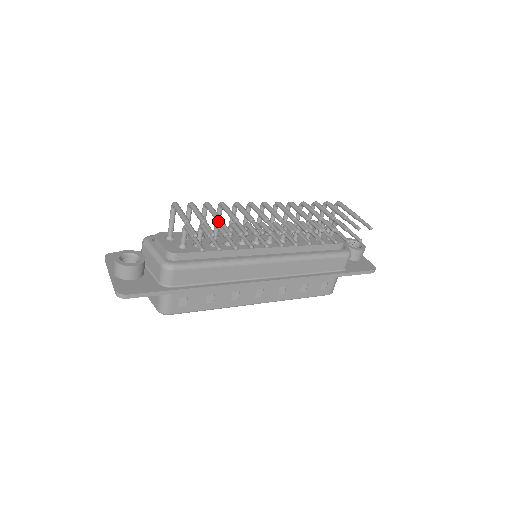
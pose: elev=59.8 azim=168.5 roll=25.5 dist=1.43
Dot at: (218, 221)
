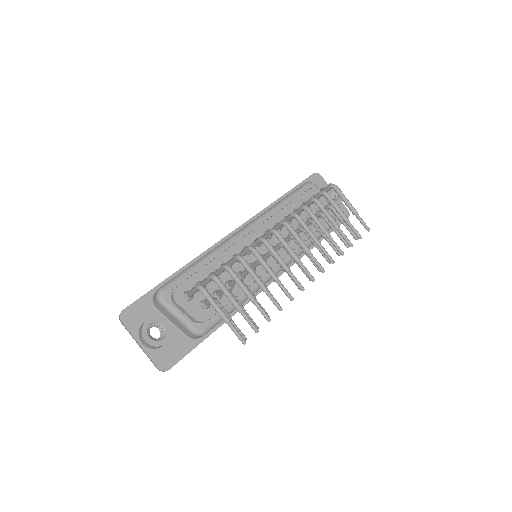
Dot at: (251, 301)
